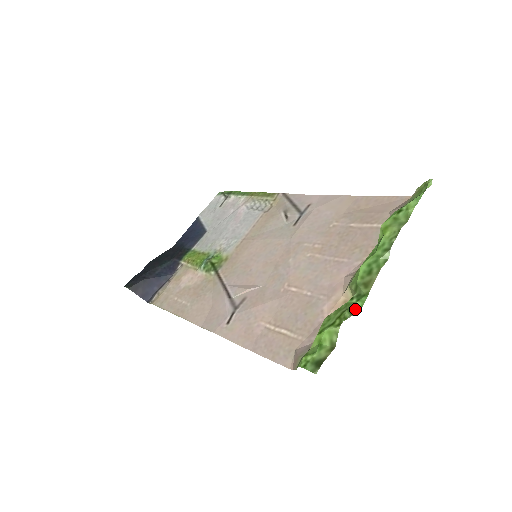
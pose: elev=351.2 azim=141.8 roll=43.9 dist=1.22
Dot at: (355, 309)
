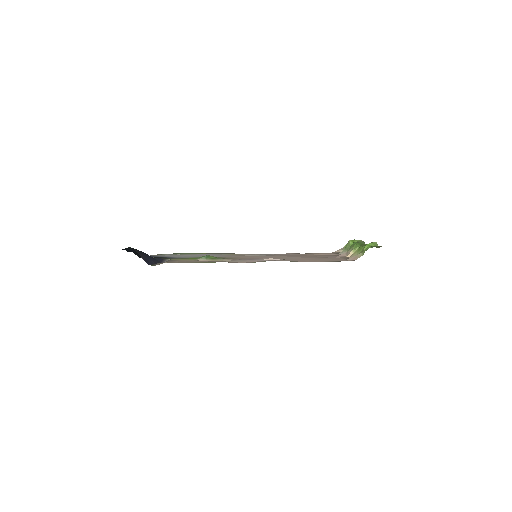
Dot at: occluded
